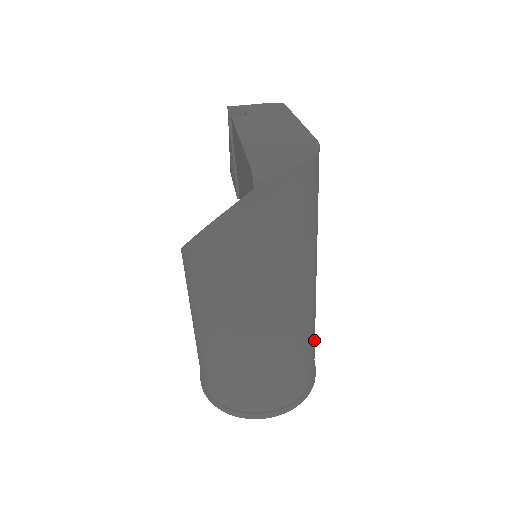
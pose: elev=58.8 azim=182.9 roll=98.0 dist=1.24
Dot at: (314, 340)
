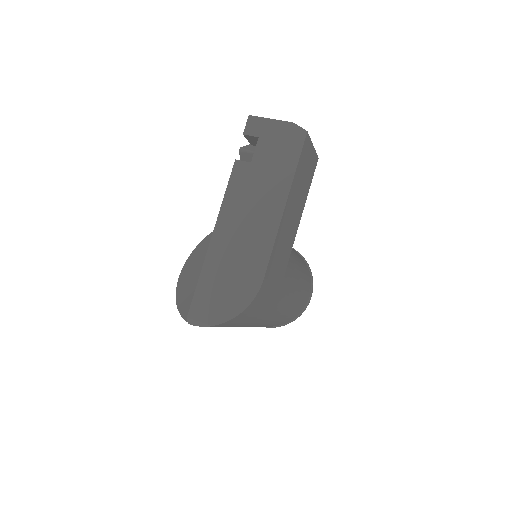
Dot at: (295, 309)
